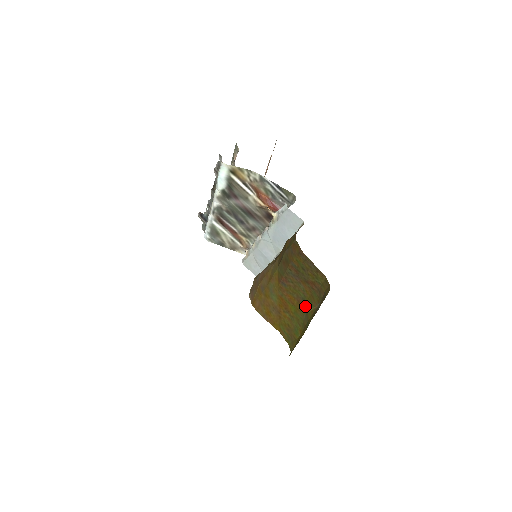
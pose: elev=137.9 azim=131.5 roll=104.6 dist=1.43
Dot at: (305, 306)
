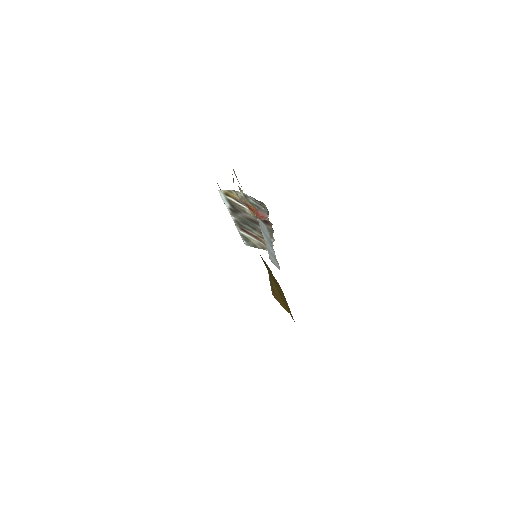
Dot at: (283, 293)
